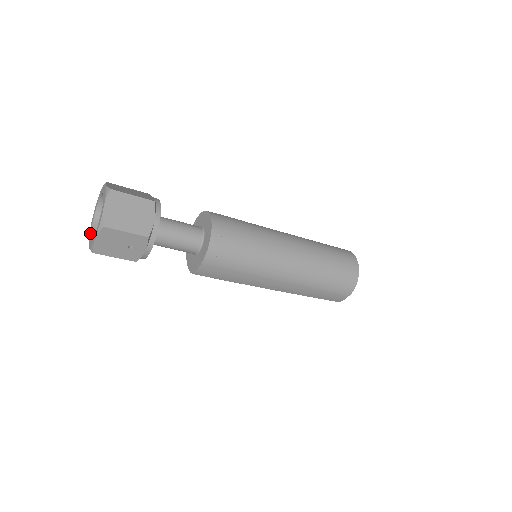
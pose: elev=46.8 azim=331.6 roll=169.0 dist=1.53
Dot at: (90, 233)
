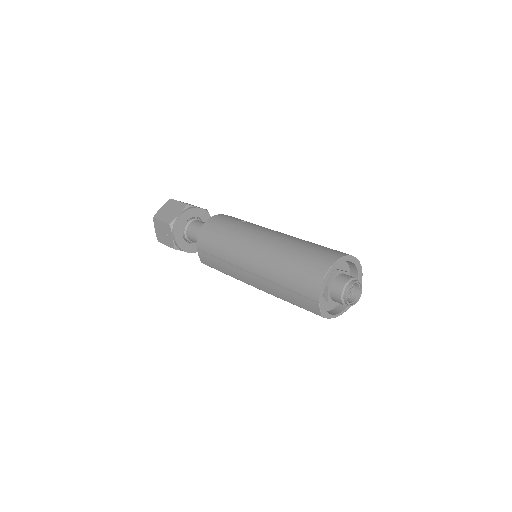
Dot at: occluded
